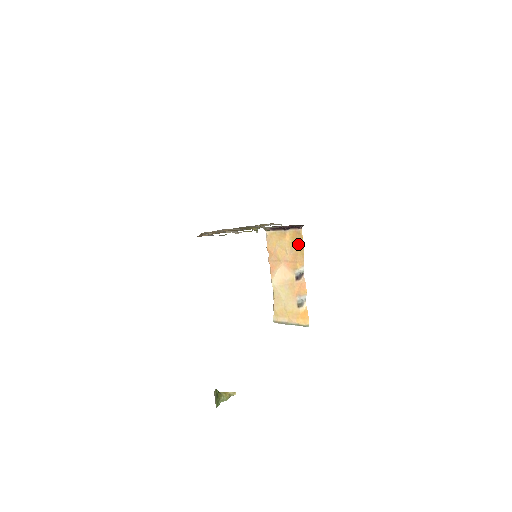
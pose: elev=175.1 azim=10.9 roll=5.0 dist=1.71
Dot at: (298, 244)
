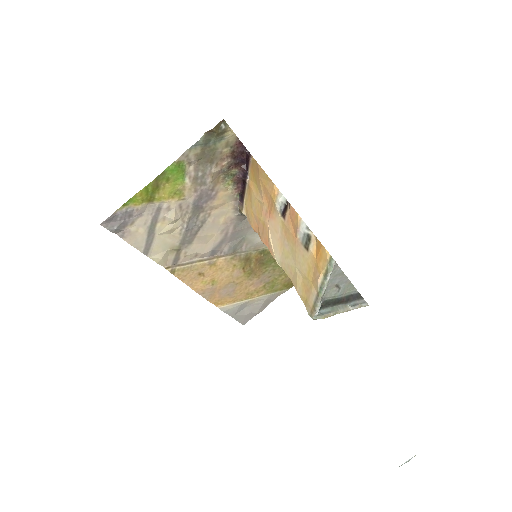
Dot at: (258, 174)
